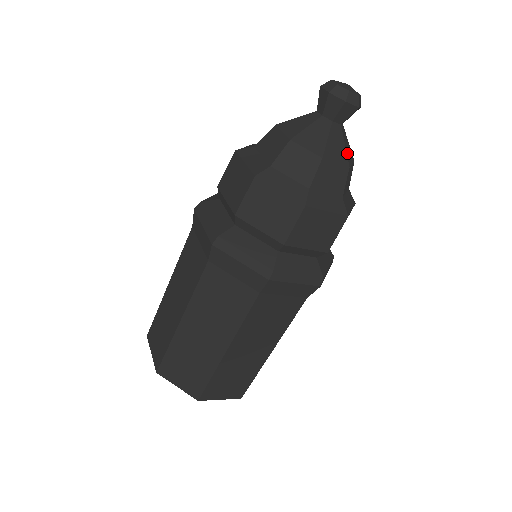
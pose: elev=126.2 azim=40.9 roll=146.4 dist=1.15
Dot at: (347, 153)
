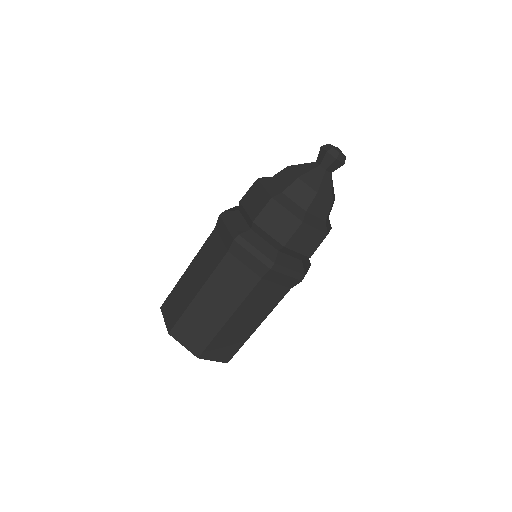
Dot at: (322, 186)
